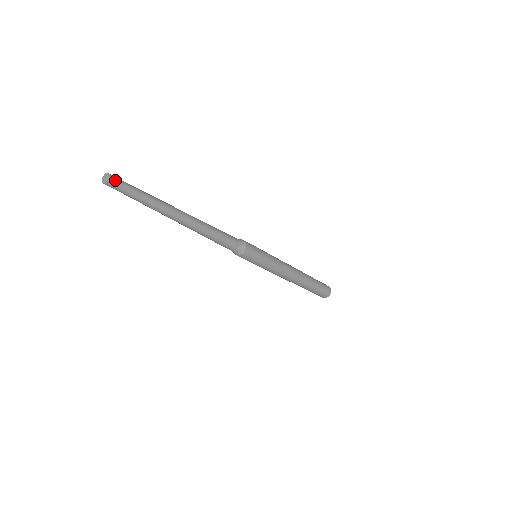
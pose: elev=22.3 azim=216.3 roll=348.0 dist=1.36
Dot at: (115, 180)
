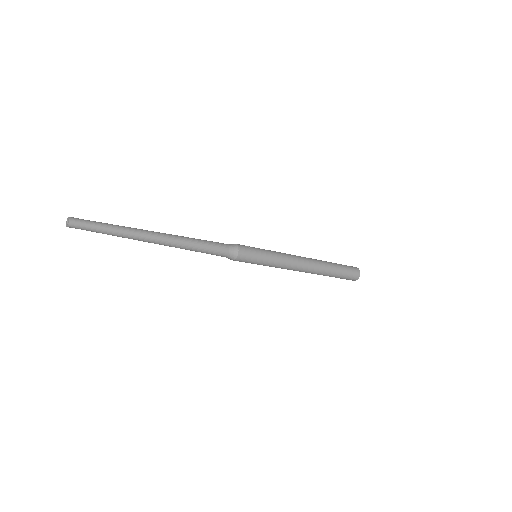
Dot at: (76, 225)
